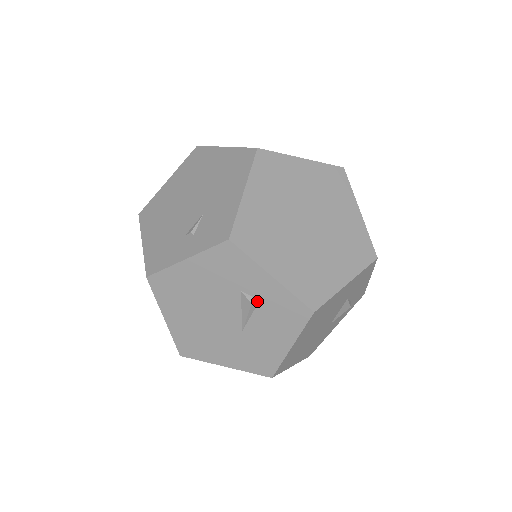
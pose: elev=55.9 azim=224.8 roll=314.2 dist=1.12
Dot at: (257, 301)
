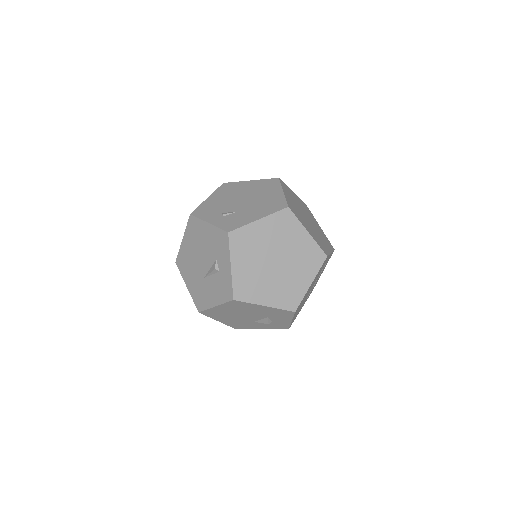
Dot at: (218, 271)
